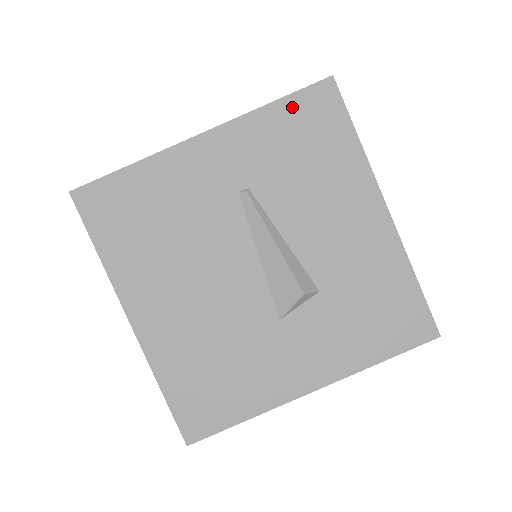
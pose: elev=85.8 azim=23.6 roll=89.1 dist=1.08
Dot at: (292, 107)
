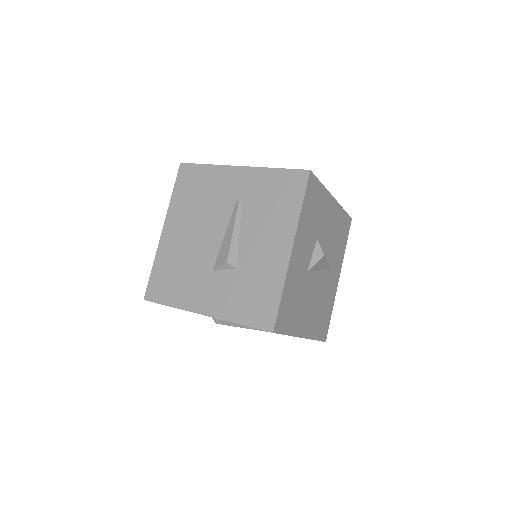
Dot at: (283, 175)
